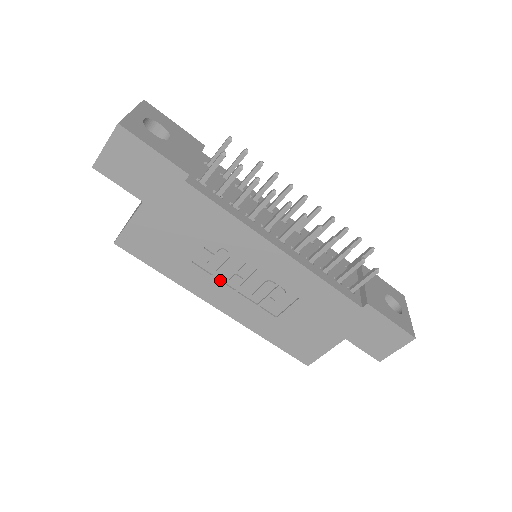
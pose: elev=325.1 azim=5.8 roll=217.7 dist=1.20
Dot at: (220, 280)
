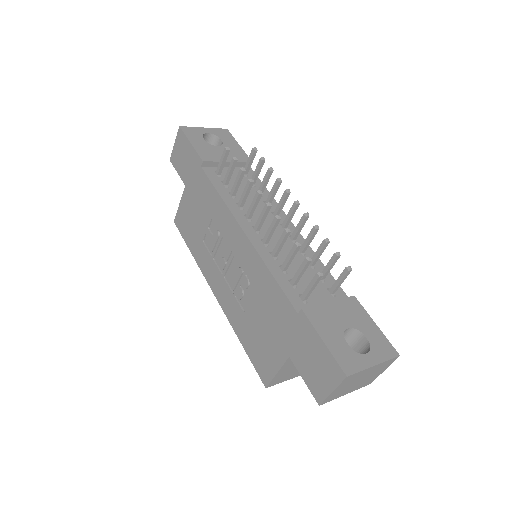
Dot at: (216, 262)
